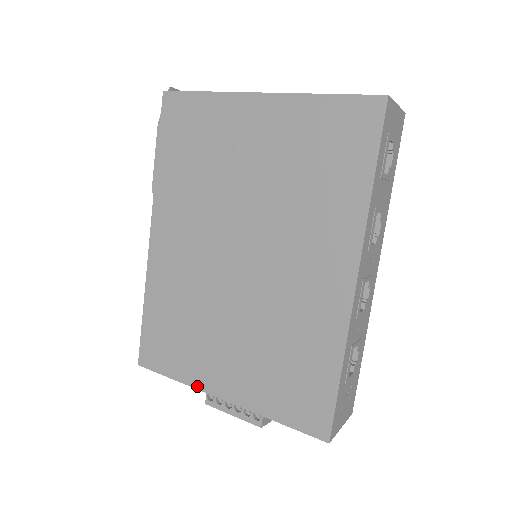
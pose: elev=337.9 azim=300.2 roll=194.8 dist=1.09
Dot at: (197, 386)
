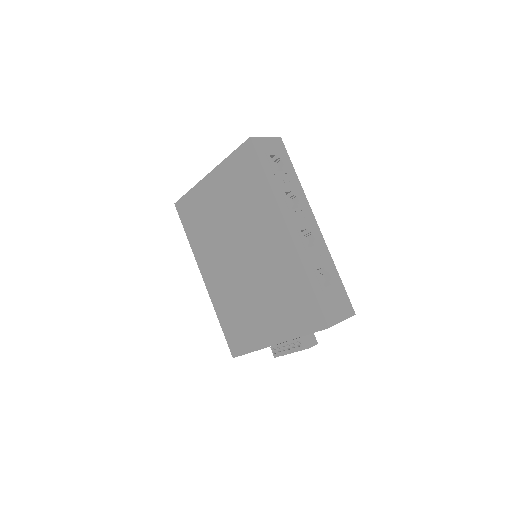
Dot at: (262, 347)
